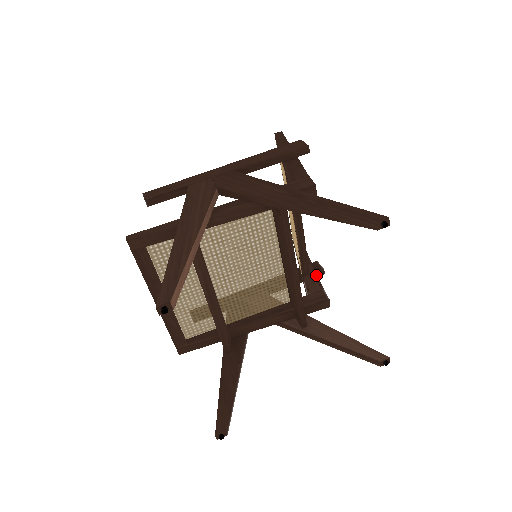
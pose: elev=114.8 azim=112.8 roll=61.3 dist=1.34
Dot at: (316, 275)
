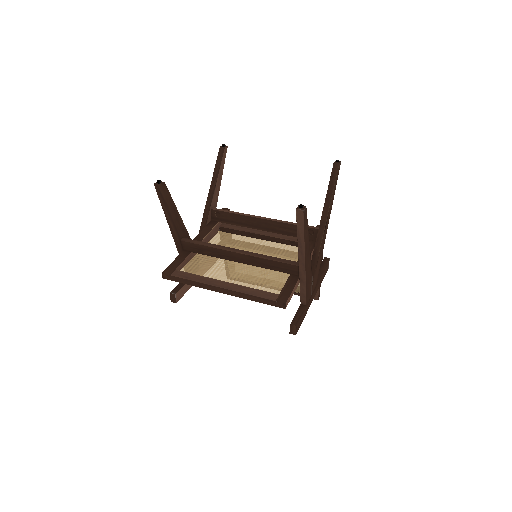
Dot at: occluded
